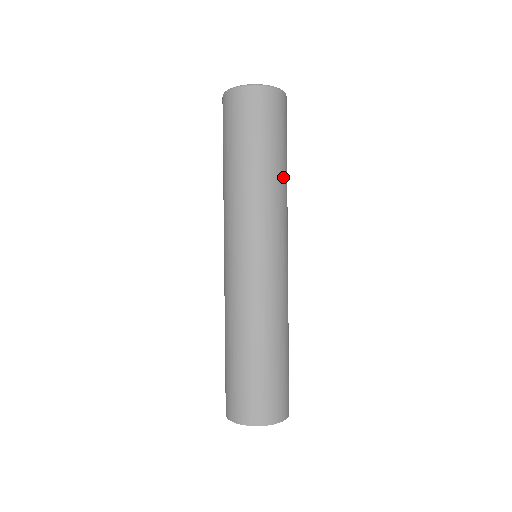
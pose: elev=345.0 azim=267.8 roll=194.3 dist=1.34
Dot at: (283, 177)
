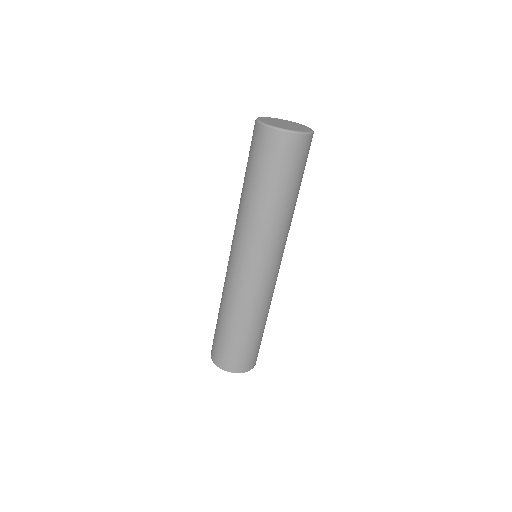
Dot at: occluded
